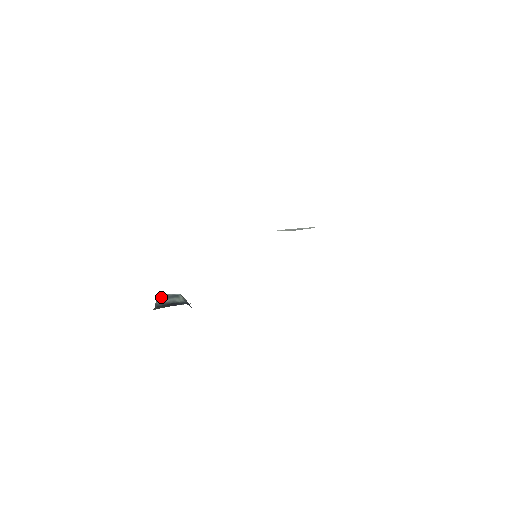
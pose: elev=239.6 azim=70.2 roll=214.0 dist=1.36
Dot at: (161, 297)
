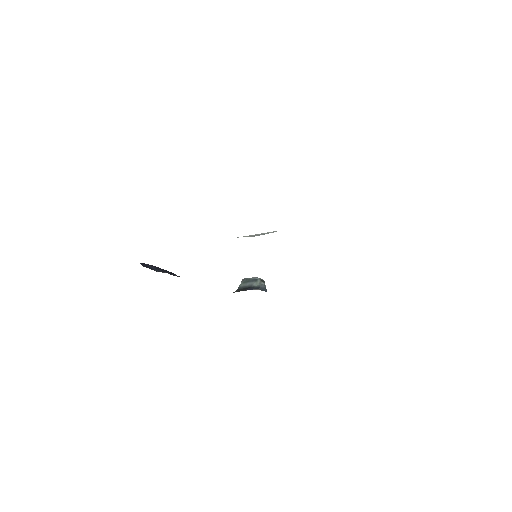
Dot at: (245, 280)
